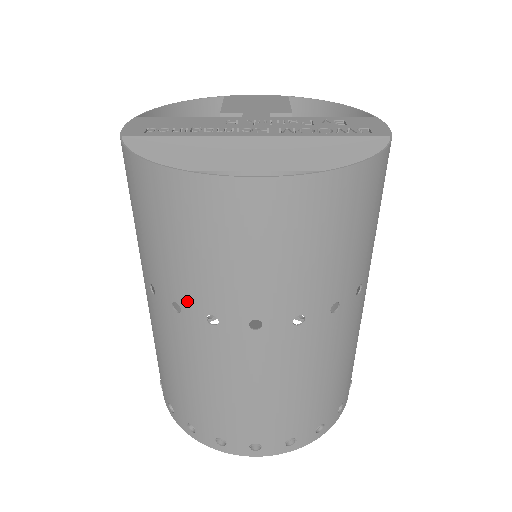
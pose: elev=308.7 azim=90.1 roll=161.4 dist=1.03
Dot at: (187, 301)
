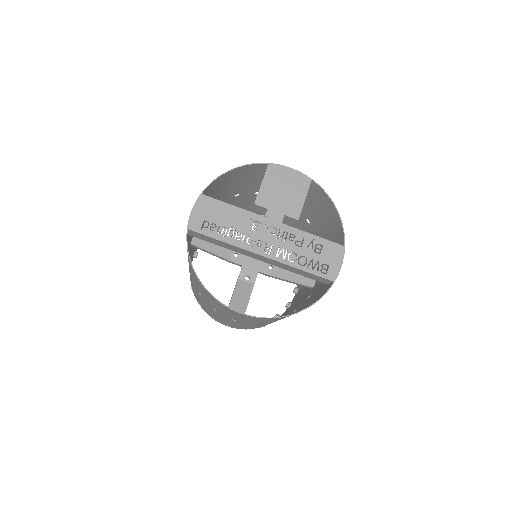
Dot at: (205, 299)
